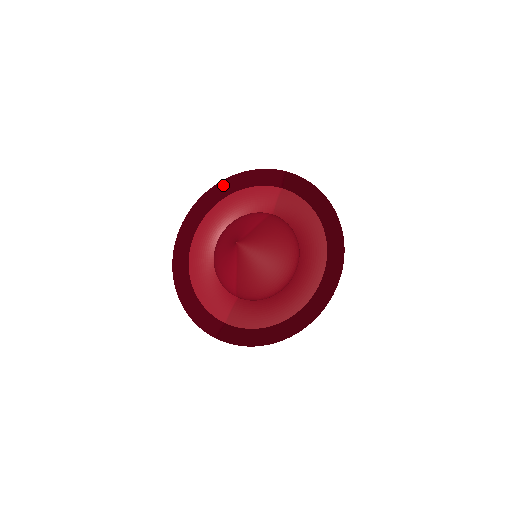
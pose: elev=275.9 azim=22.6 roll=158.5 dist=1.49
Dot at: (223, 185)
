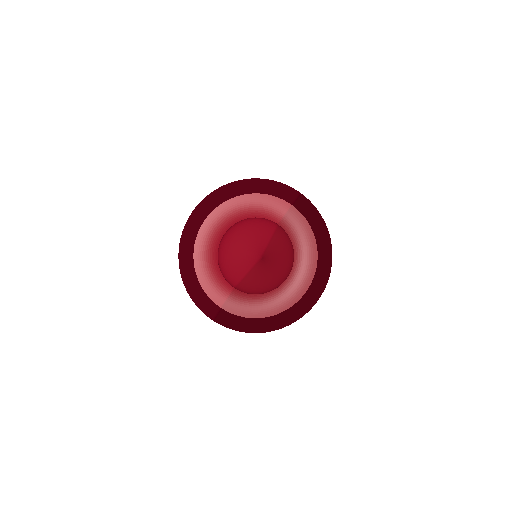
Dot at: (242, 185)
